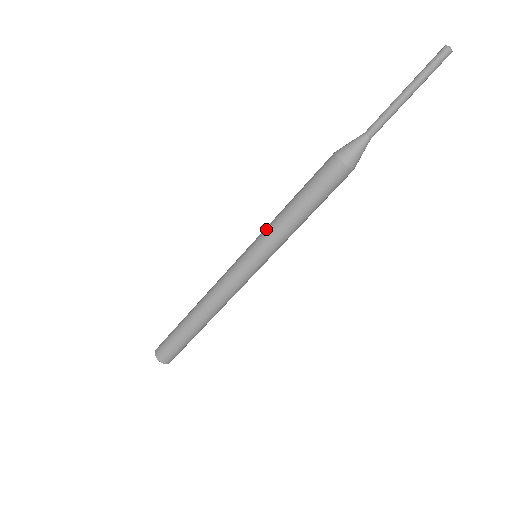
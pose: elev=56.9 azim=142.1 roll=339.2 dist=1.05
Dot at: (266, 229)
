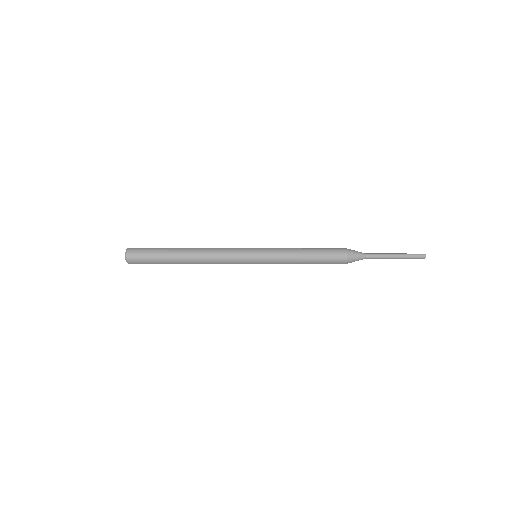
Dot at: (279, 257)
